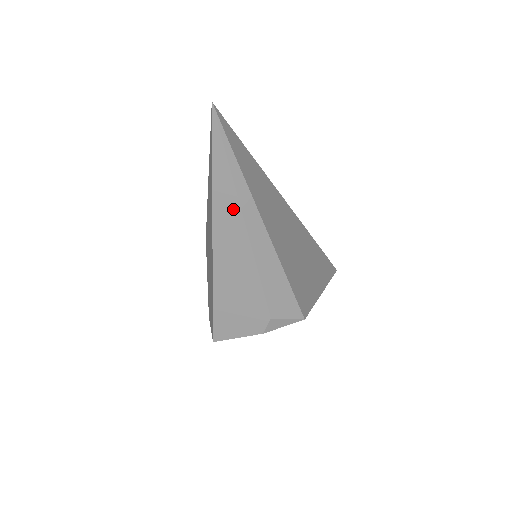
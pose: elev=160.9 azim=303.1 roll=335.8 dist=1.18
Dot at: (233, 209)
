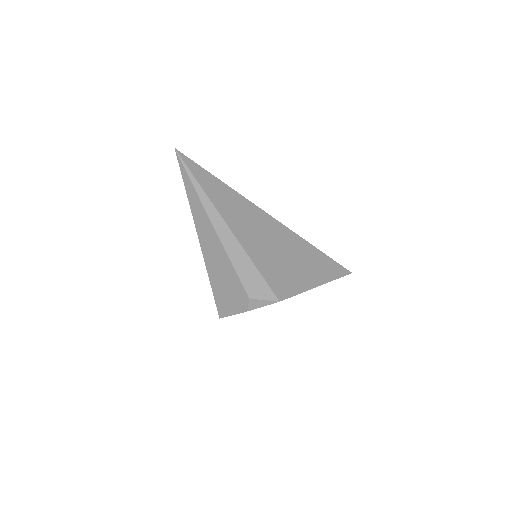
Dot at: (204, 216)
